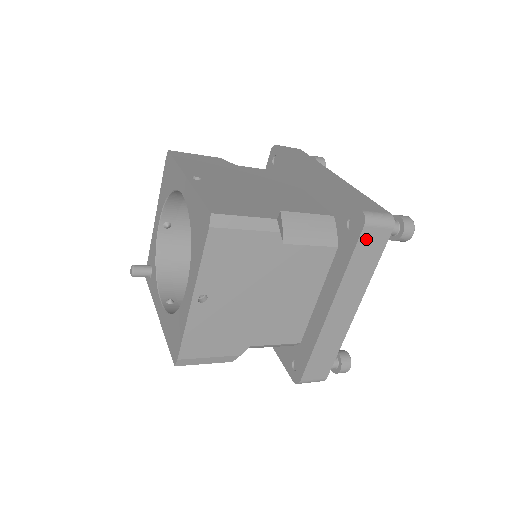
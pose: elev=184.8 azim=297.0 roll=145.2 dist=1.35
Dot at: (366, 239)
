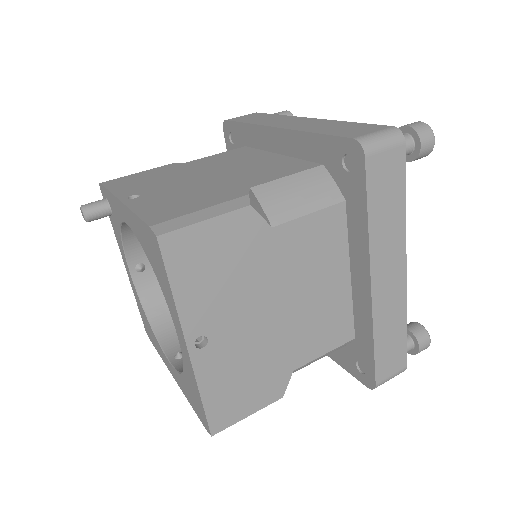
Dot at: occluded
